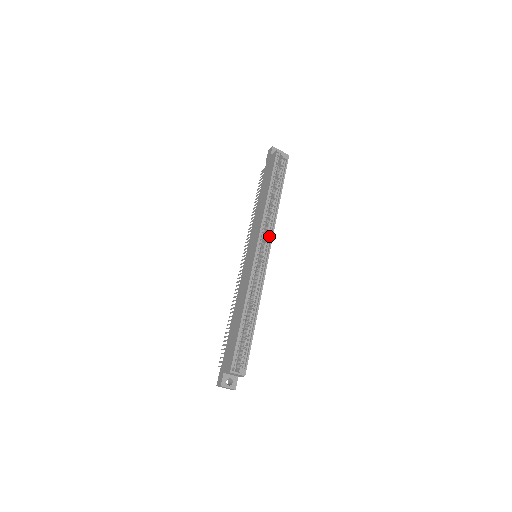
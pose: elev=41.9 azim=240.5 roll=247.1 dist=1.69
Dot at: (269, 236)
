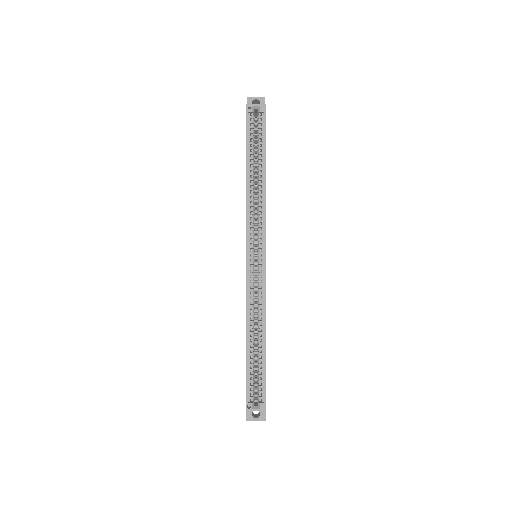
Dot at: (261, 230)
